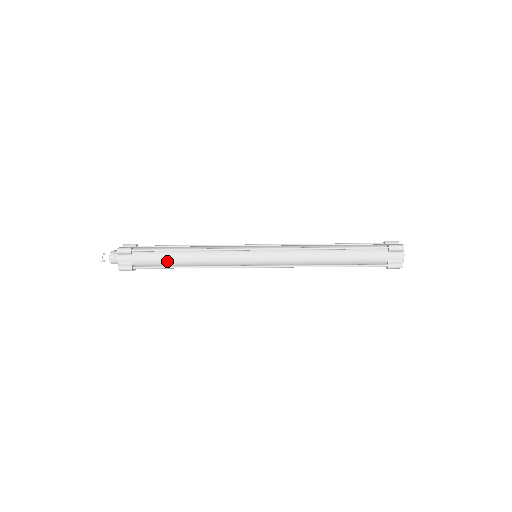
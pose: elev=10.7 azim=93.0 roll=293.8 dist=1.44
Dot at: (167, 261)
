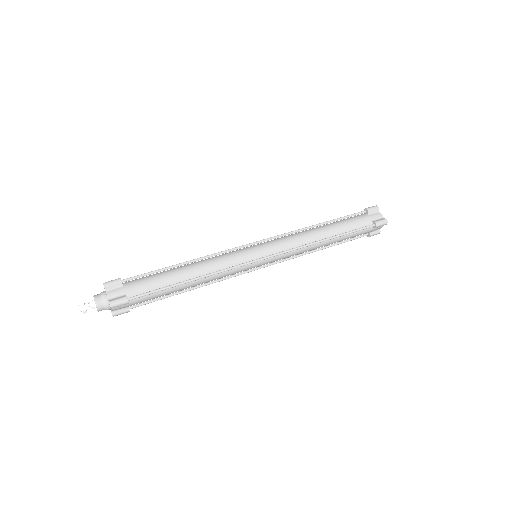
Dot at: (169, 294)
